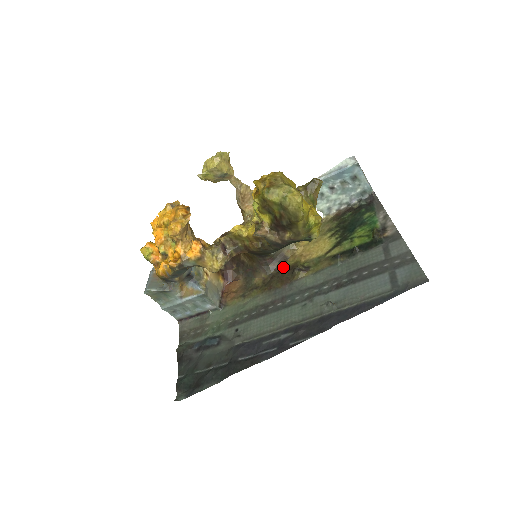
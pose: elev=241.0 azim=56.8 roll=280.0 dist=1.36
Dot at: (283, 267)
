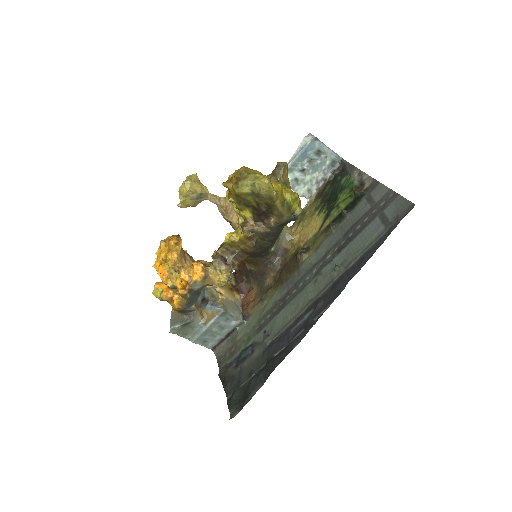
Dot at: (287, 259)
